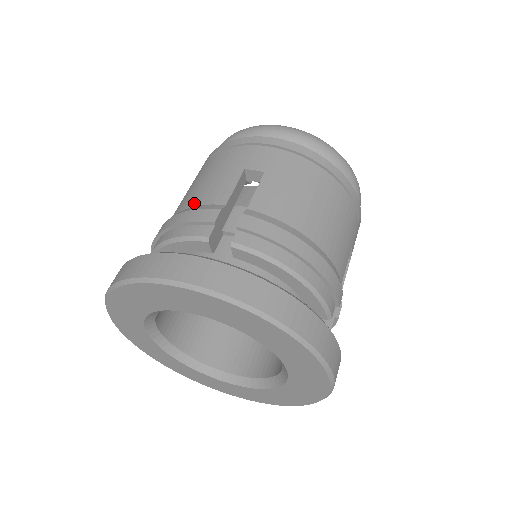
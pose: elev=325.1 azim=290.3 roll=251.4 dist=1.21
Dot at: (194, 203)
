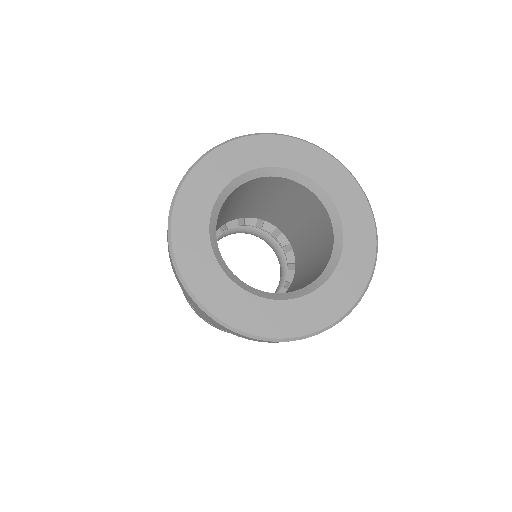
Dot at: occluded
